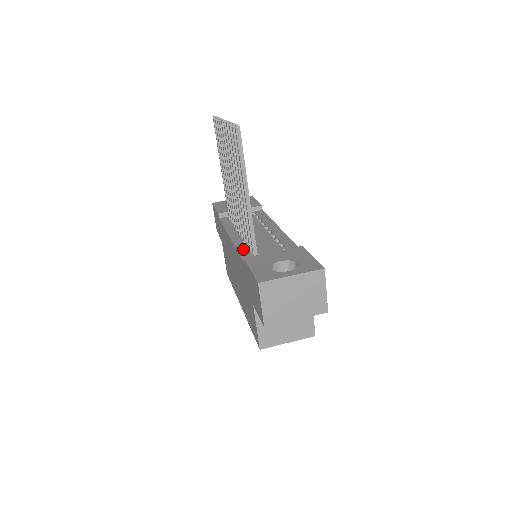
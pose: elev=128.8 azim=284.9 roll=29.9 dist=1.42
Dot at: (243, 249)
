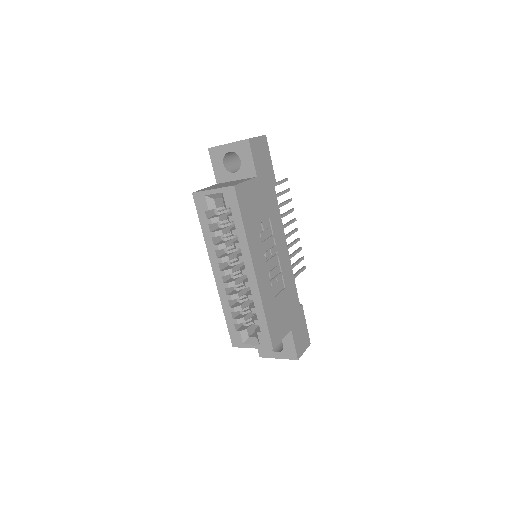
Dot at: occluded
